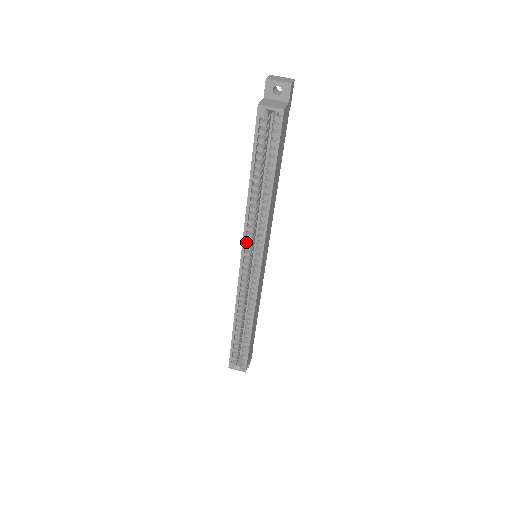
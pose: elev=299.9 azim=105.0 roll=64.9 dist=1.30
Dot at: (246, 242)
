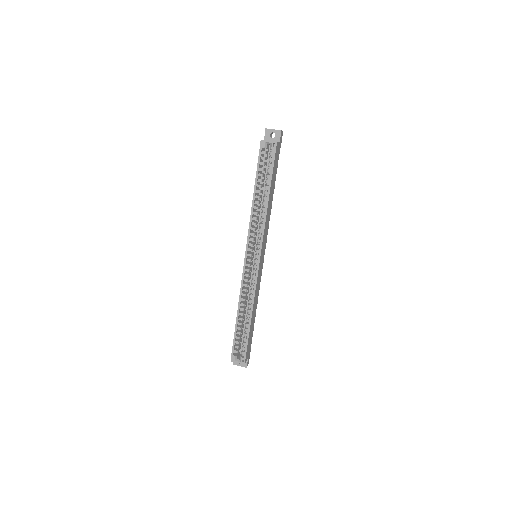
Dot at: (250, 239)
